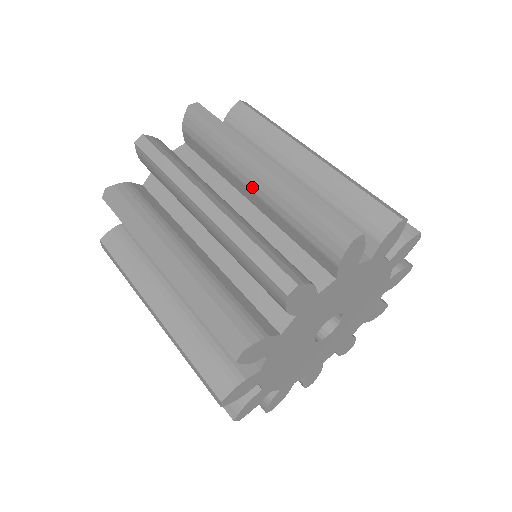
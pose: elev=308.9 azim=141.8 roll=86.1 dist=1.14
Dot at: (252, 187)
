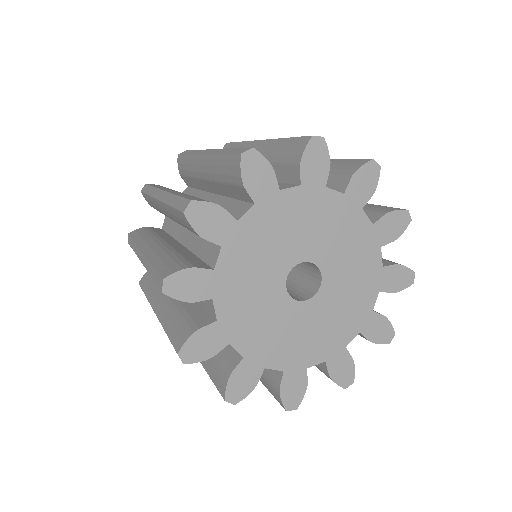
Dot at: (204, 176)
